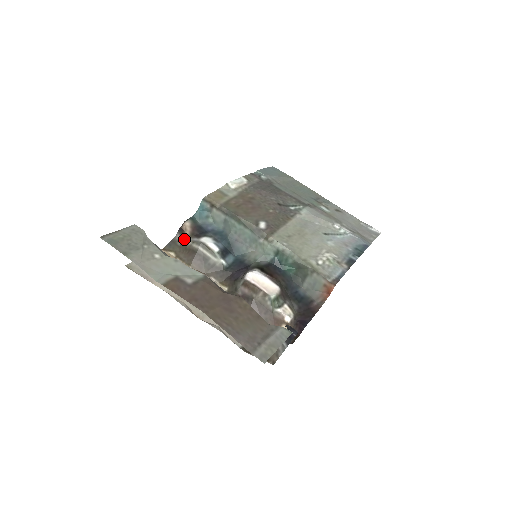
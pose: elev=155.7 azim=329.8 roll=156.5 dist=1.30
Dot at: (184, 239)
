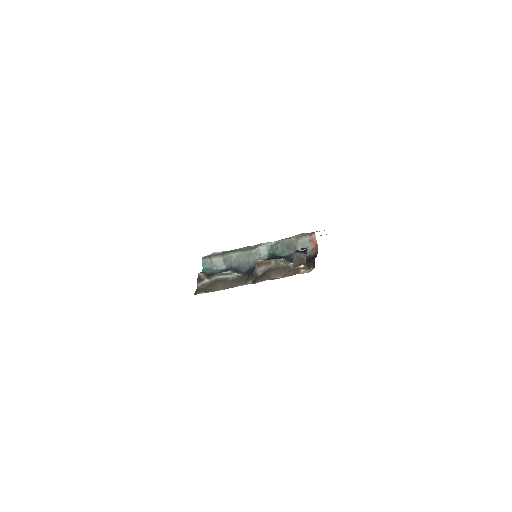
Dot at: (204, 282)
